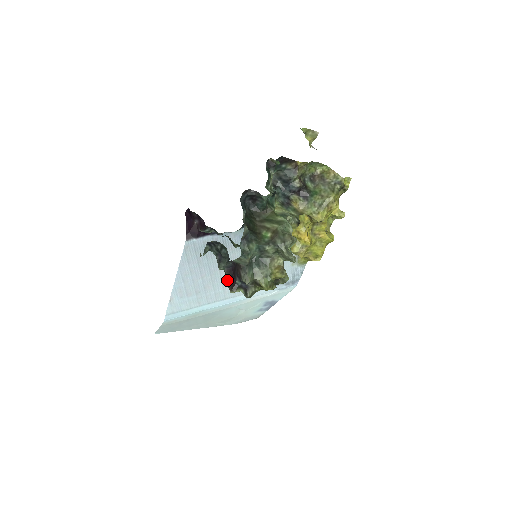
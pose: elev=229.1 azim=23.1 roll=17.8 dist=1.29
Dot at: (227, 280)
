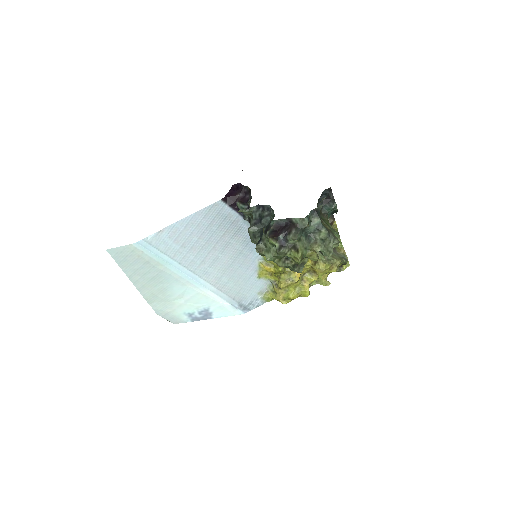
Dot at: (271, 230)
